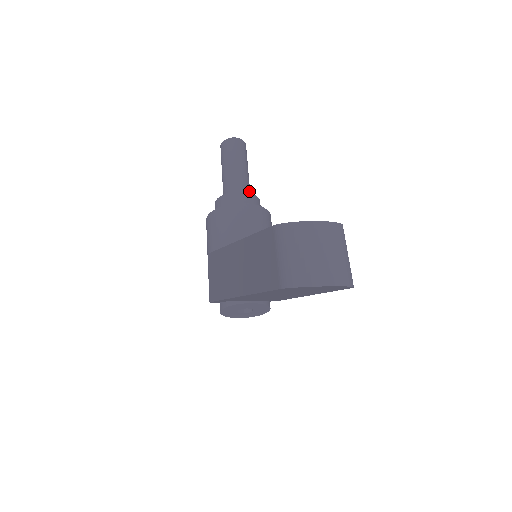
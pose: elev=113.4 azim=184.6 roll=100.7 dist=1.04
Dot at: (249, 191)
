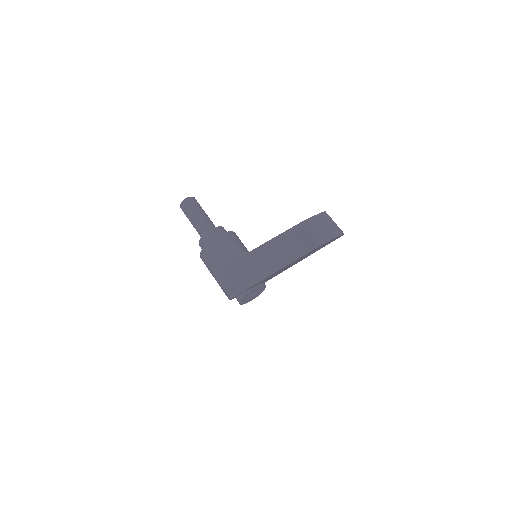
Dot at: occluded
